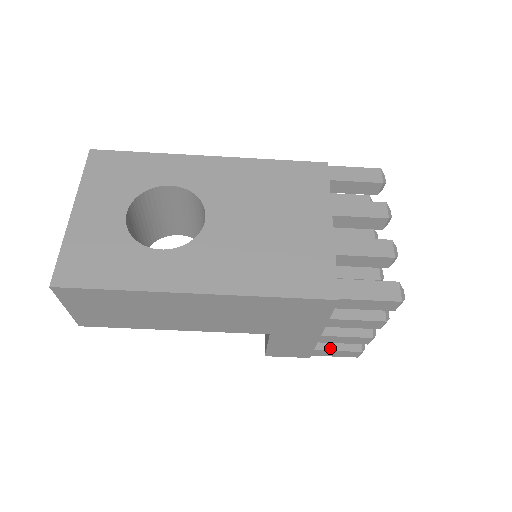
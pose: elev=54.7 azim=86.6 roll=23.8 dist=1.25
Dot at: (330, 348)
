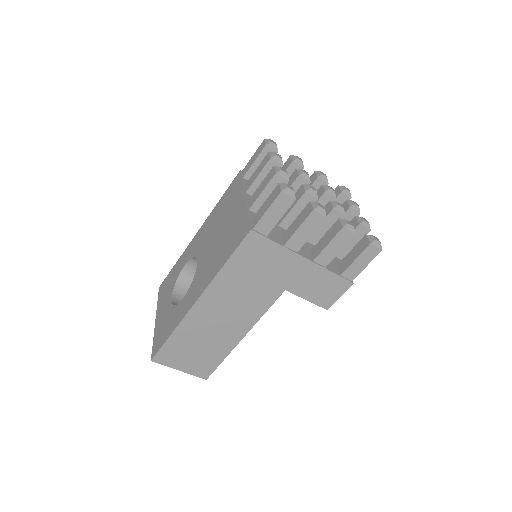
Dot at: (350, 263)
